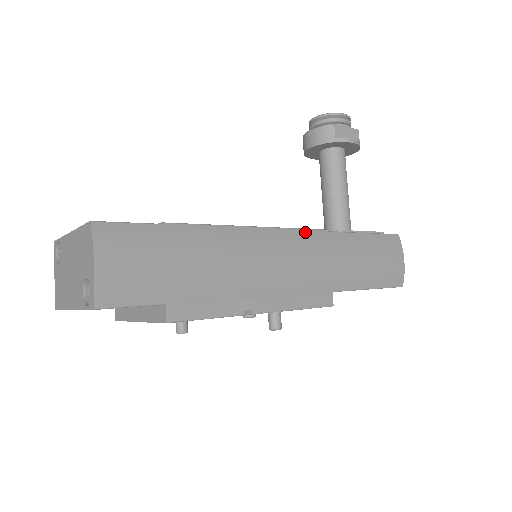
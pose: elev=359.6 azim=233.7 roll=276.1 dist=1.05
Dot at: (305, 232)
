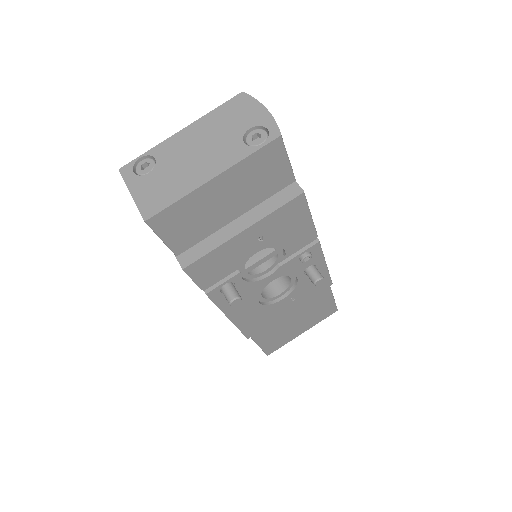
Dot at: occluded
